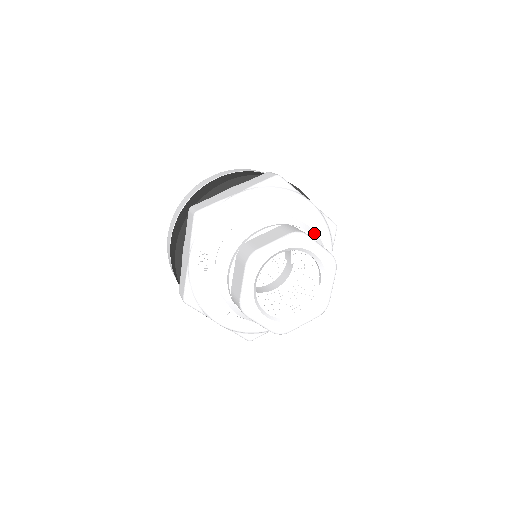
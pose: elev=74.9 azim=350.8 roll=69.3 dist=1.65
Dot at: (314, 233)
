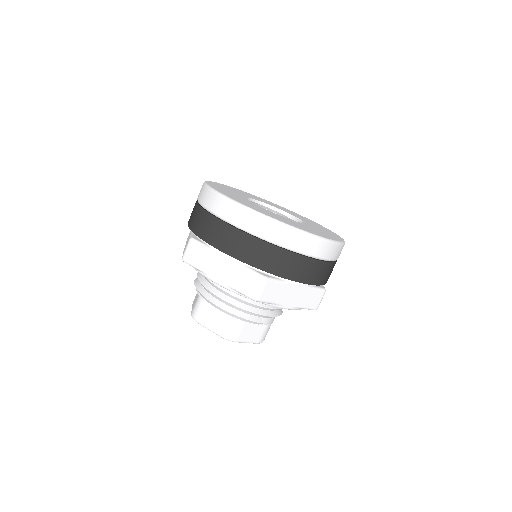
Dot at: (221, 309)
